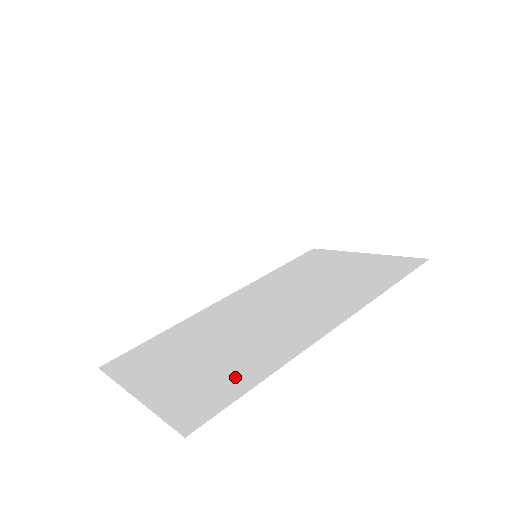
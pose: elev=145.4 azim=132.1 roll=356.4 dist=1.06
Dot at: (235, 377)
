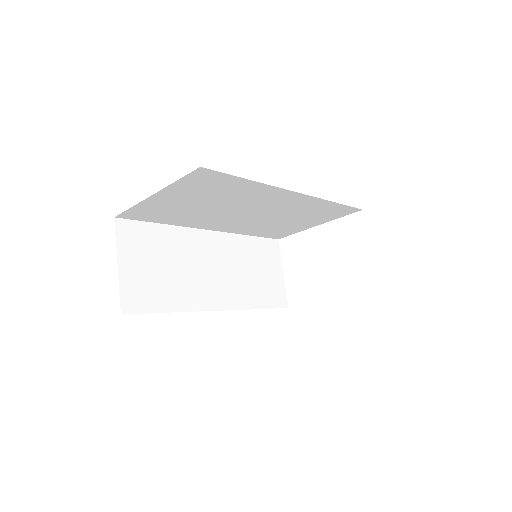
Dot at: occluded
